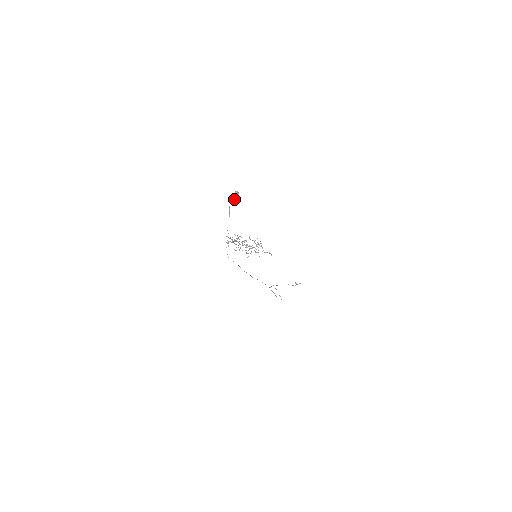
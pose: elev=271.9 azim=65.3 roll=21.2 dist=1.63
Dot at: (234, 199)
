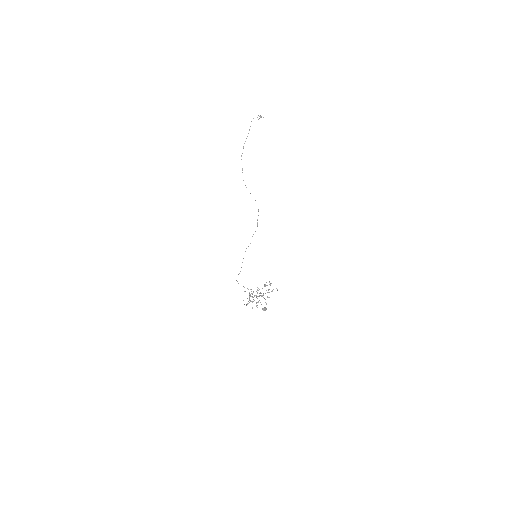
Dot at: occluded
